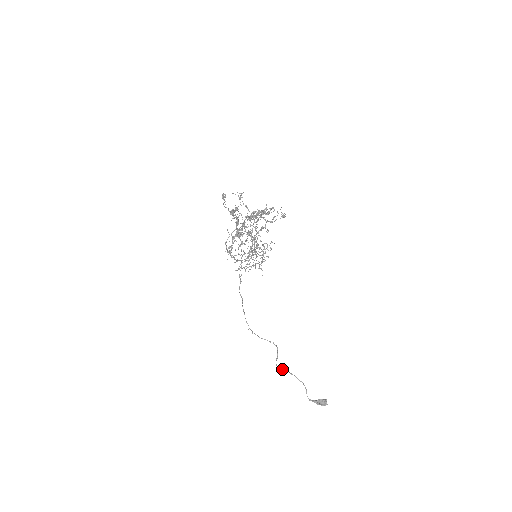
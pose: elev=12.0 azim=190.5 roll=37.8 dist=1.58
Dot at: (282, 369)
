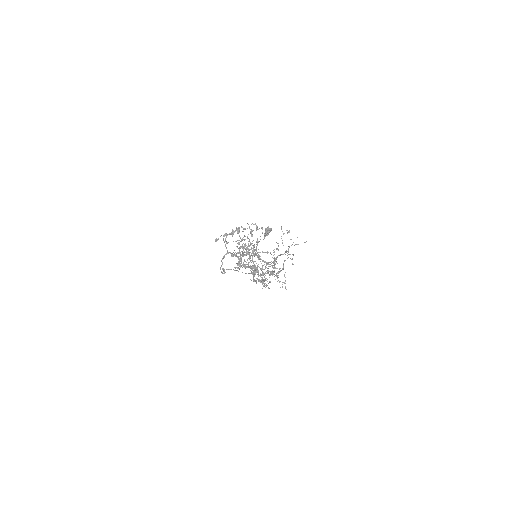
Dot at: occluded
